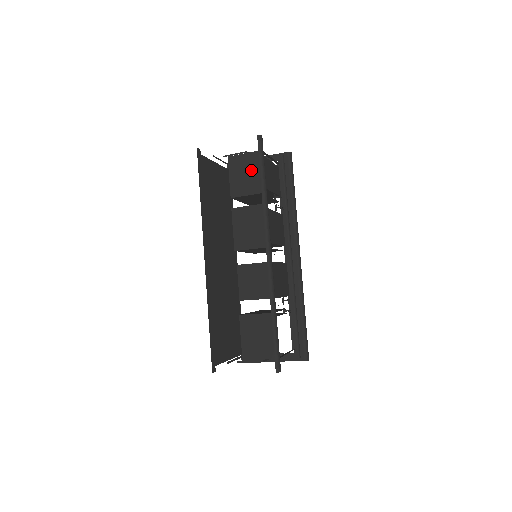
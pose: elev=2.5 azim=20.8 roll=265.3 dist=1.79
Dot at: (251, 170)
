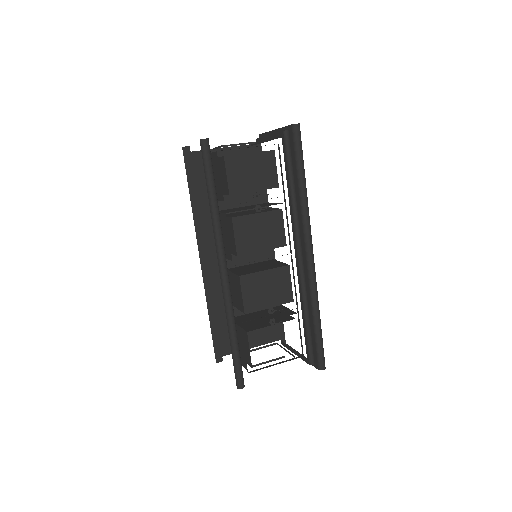
Dot at: (216, 173)
